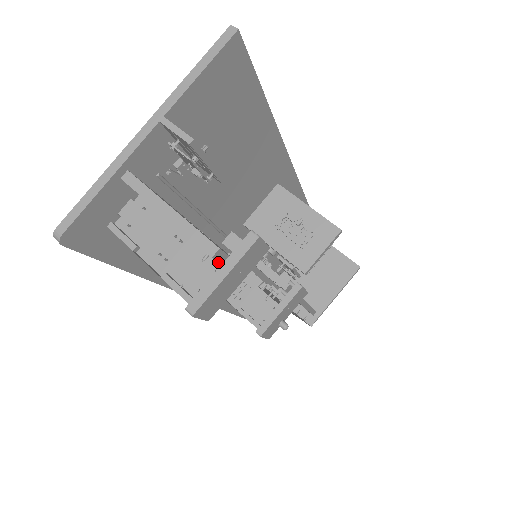
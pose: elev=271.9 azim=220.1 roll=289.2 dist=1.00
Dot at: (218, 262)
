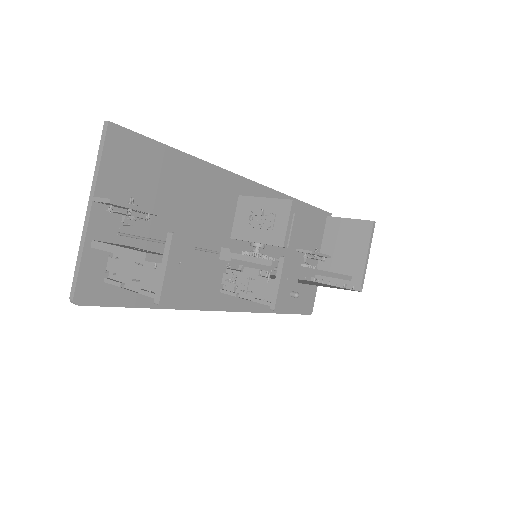
Dot at: (155, 262)
